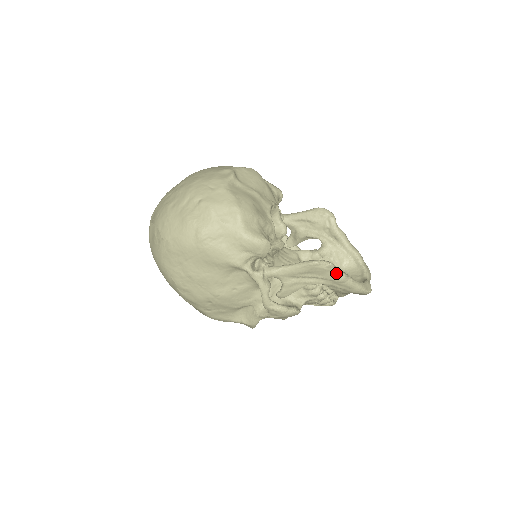
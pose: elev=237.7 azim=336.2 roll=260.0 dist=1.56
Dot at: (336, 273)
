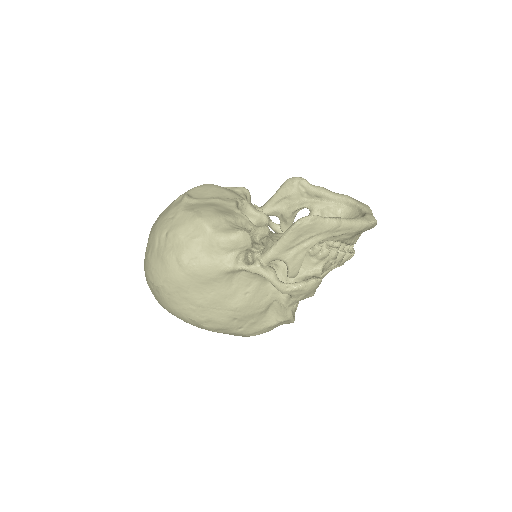
Dot at: (325, 222)
